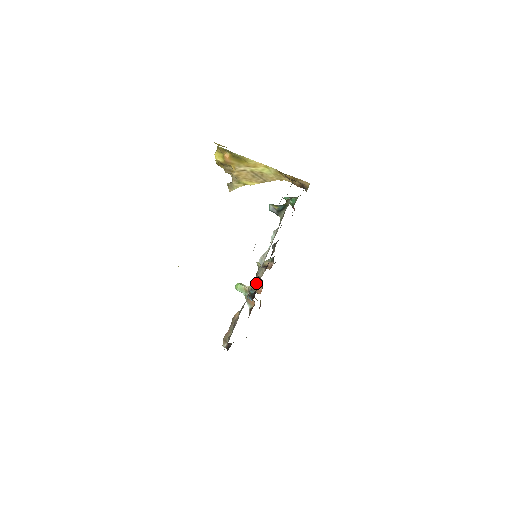
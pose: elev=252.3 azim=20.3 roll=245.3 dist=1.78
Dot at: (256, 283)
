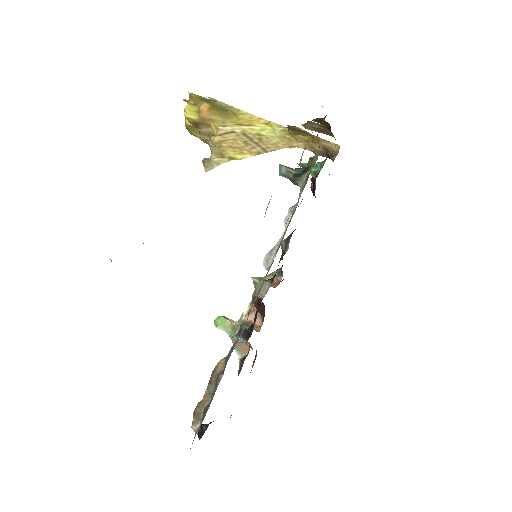
Dot at: (252, 312)
